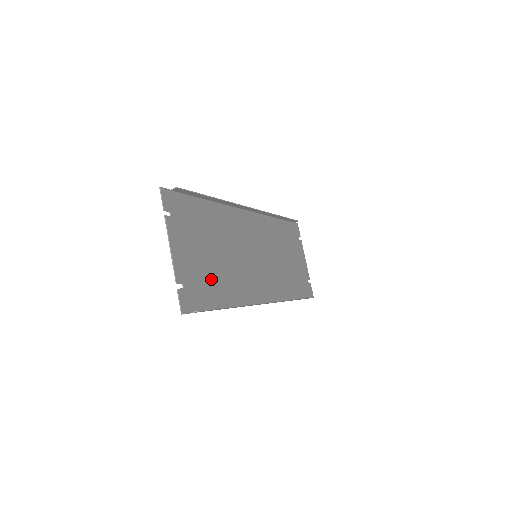
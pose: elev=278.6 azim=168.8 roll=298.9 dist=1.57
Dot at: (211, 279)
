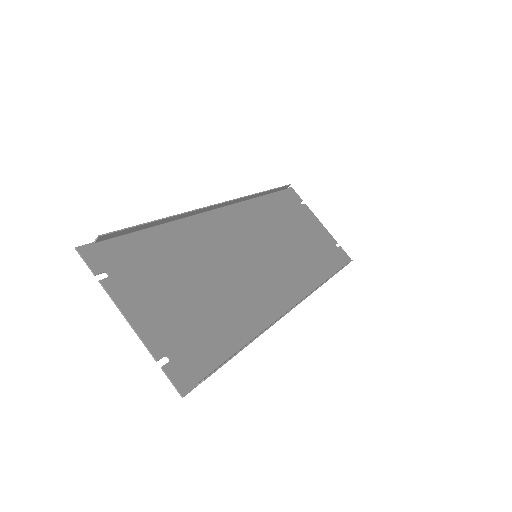
Dot at: (206, 323)
